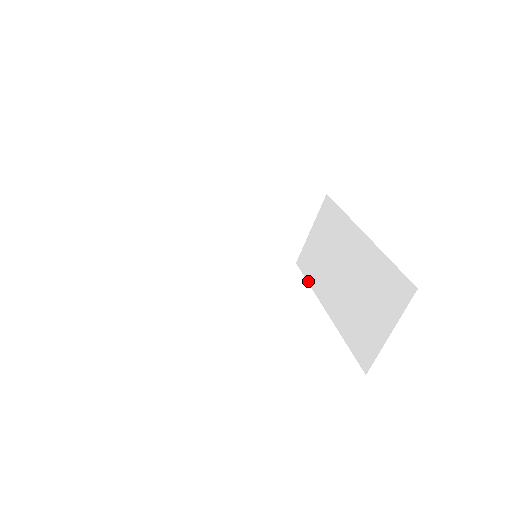
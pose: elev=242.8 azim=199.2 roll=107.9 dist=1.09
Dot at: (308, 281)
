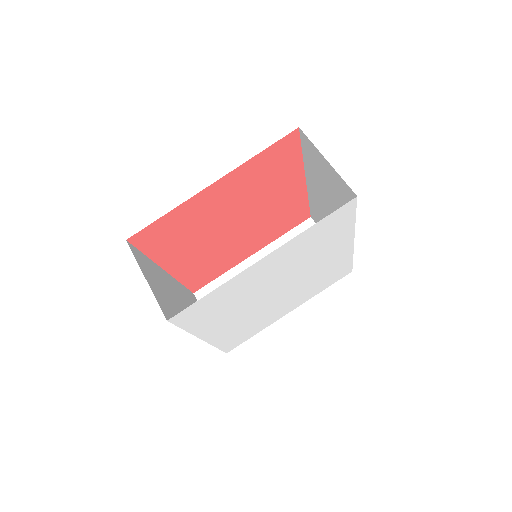
Dot at: (352, 258)
